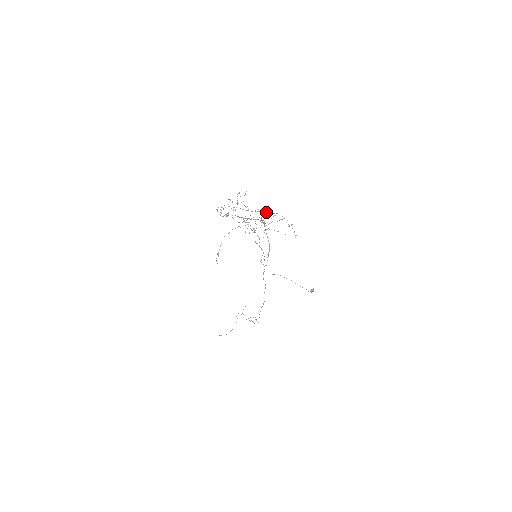
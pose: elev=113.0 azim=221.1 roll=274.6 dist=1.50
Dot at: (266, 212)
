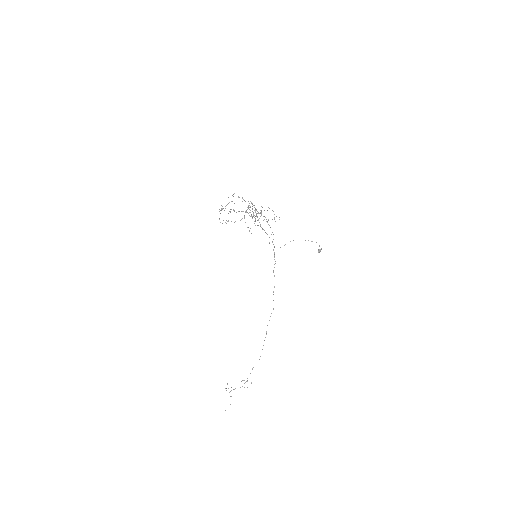
Dot at: occluded
